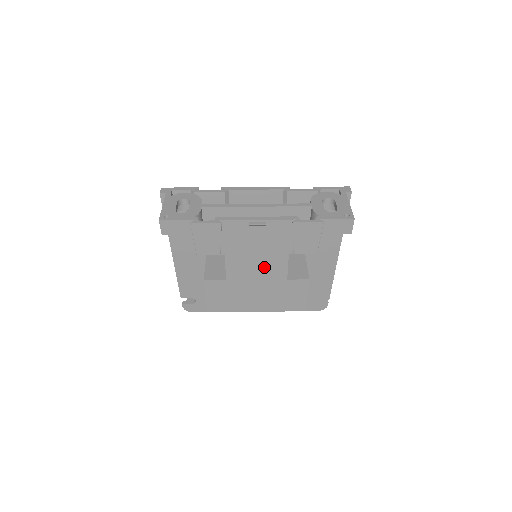
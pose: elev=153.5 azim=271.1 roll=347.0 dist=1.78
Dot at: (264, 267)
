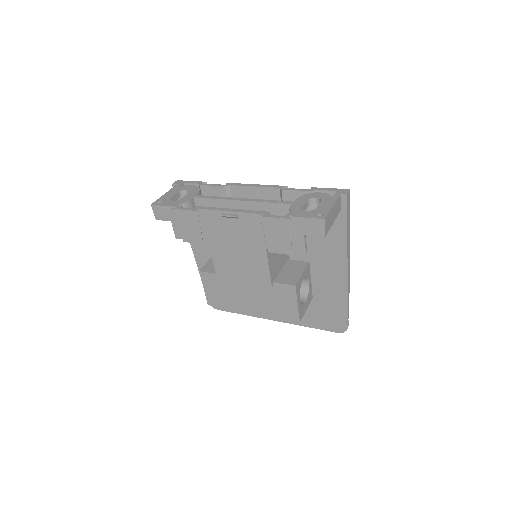
Dot at: (247, 264)
